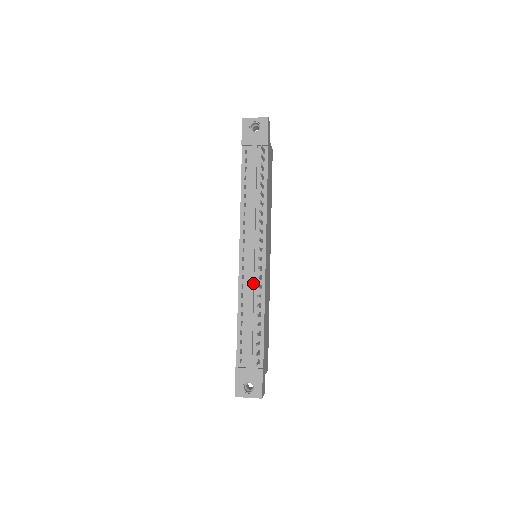
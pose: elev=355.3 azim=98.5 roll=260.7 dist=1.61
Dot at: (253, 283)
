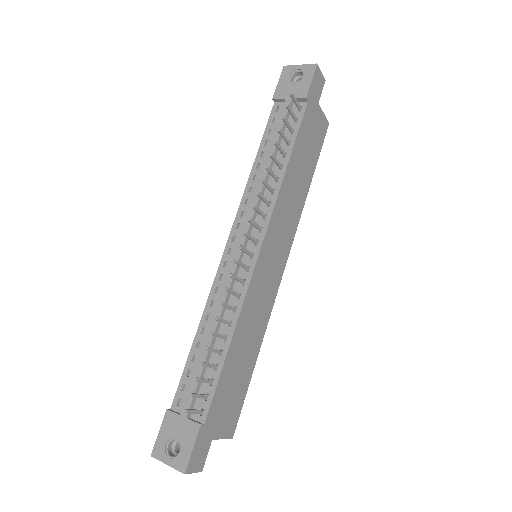
Dot at: (229, 287)
